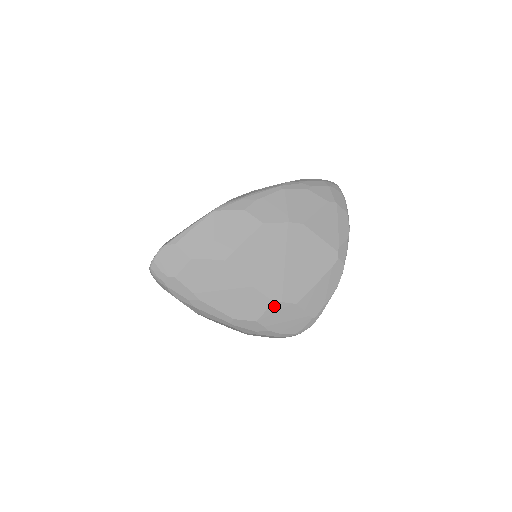
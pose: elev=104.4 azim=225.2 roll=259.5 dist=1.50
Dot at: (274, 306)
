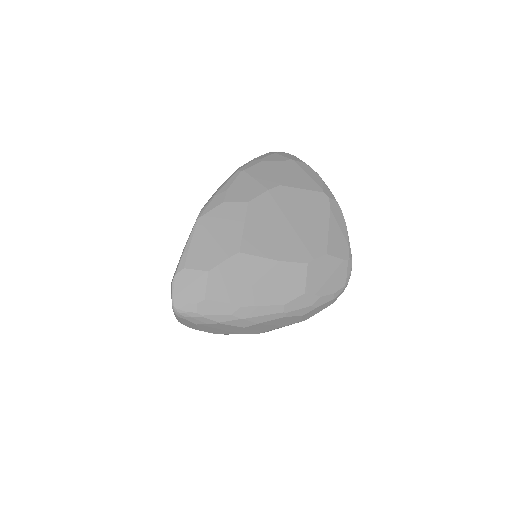
Dot at: (310, 268)
